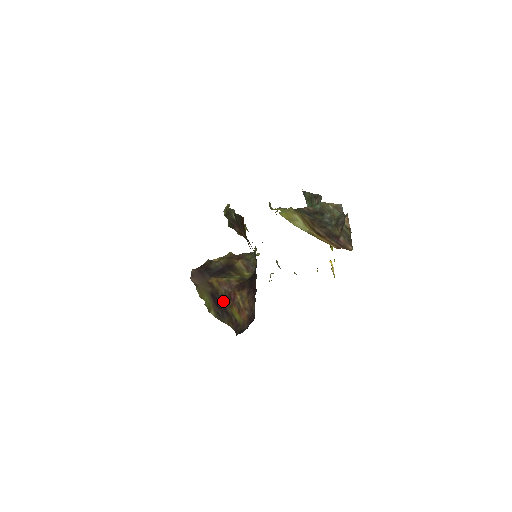
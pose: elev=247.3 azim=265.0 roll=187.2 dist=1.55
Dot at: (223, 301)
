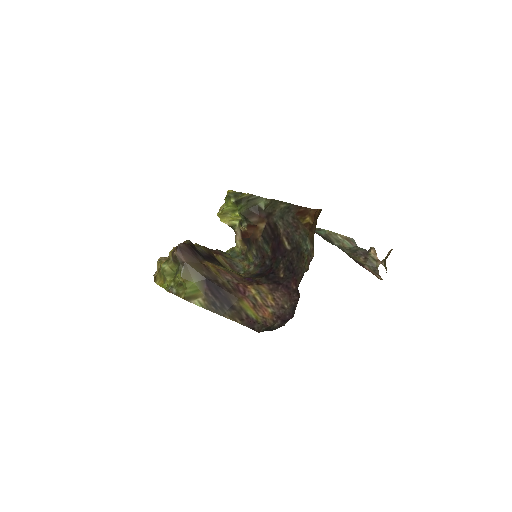
Dot at: (226, 291)
